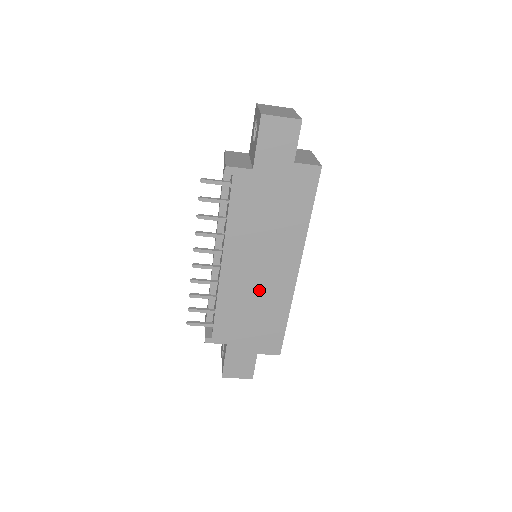
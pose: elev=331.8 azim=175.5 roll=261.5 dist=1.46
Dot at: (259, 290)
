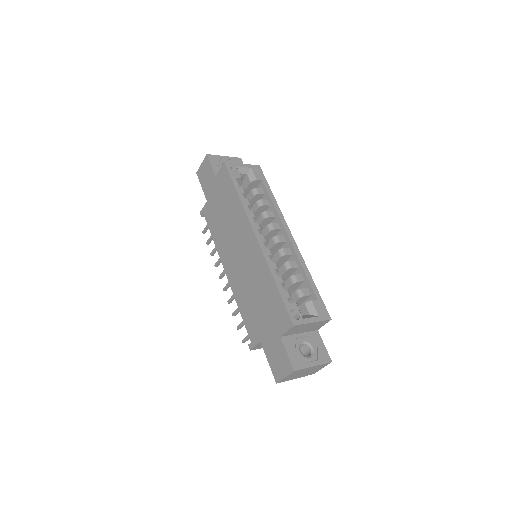
Dot at: (248, 274)
